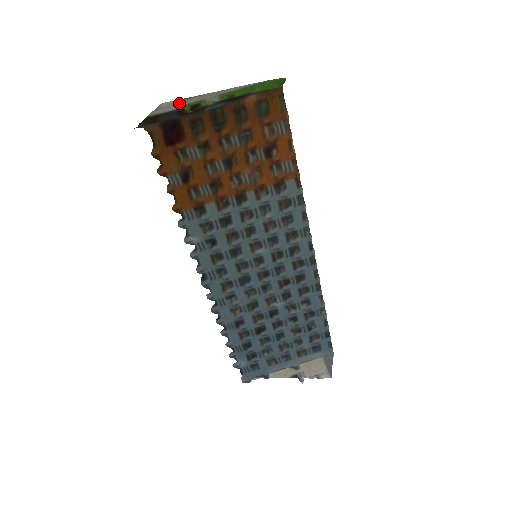
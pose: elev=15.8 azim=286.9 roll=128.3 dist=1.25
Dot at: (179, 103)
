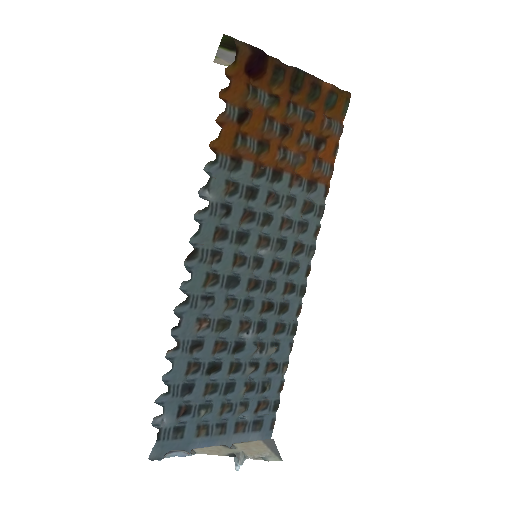
Dot at: occluded
